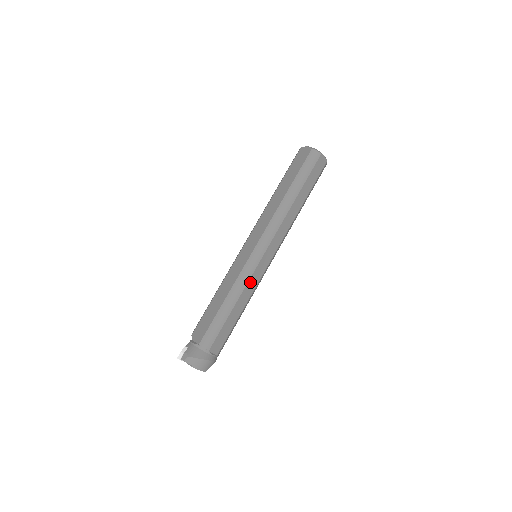
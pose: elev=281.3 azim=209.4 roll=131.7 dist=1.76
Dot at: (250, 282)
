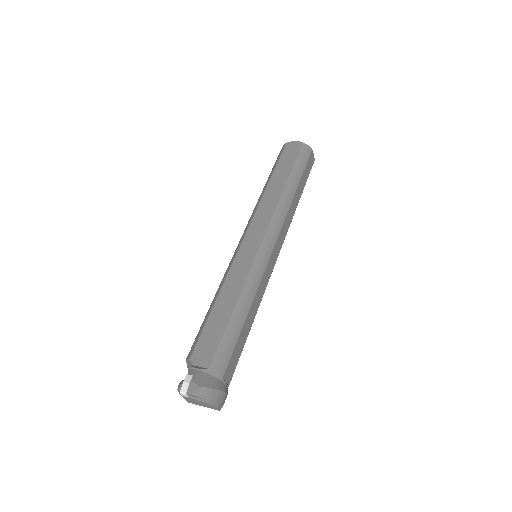
Dot at: (261, 284)
